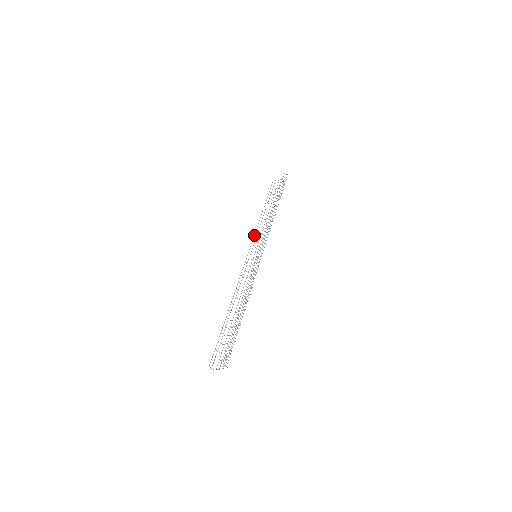
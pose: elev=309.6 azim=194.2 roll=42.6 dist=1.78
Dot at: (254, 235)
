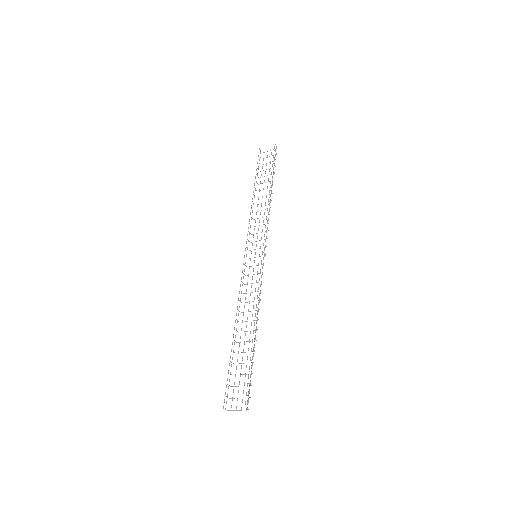
Dot at: (248, 227)
